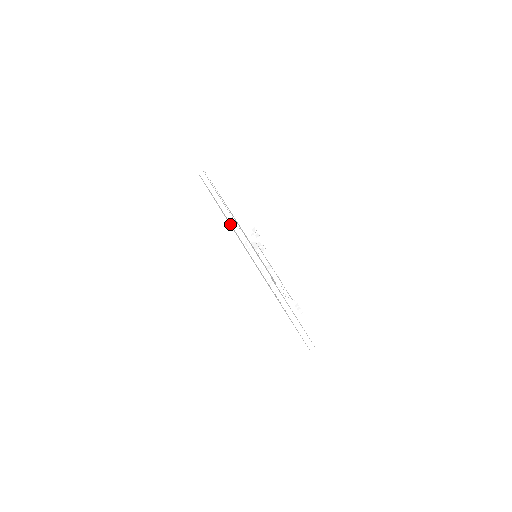
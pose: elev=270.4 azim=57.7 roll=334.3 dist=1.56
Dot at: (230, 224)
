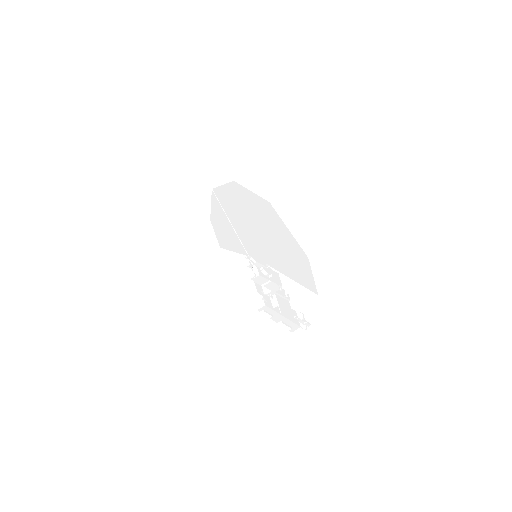
Dot at: occluded
